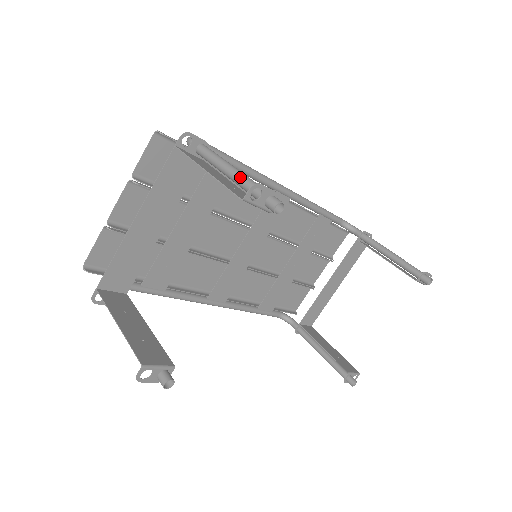
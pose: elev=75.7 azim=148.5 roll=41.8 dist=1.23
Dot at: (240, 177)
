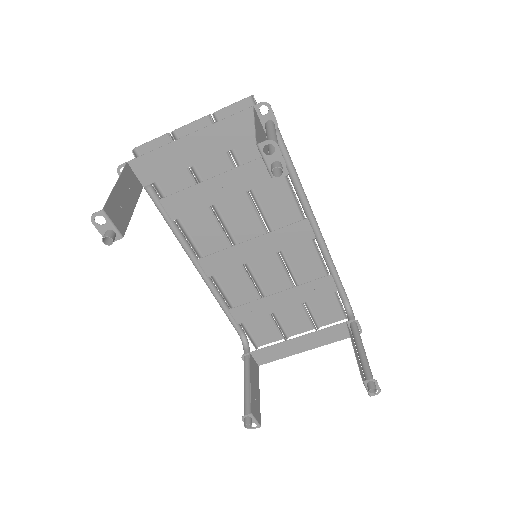
Dot at: occluded
